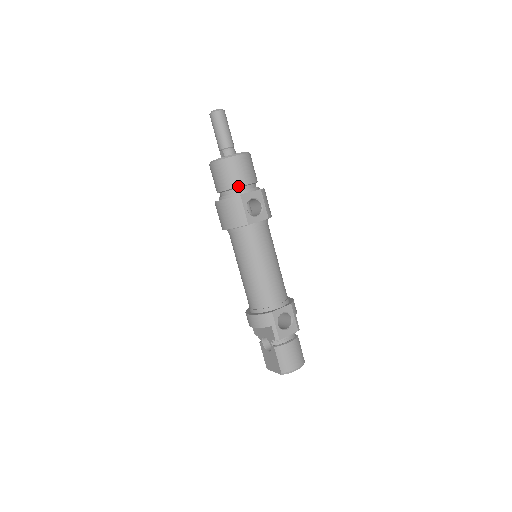
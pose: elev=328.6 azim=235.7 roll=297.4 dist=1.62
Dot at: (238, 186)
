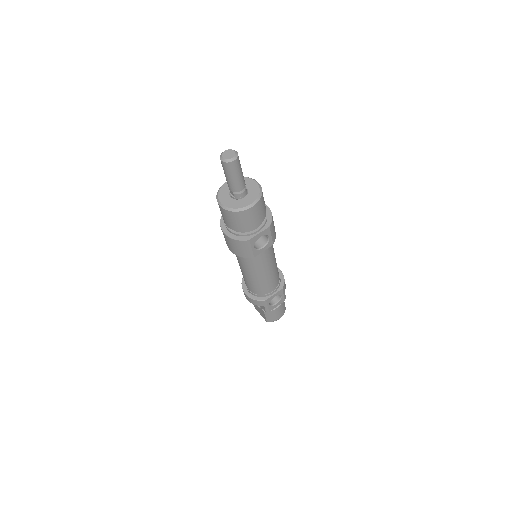
Dot at: (247, 230)
